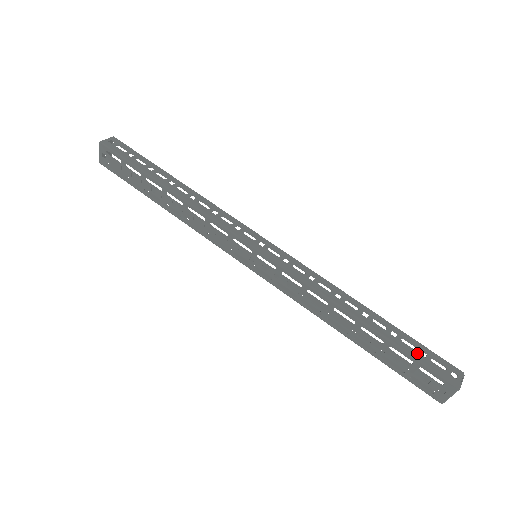
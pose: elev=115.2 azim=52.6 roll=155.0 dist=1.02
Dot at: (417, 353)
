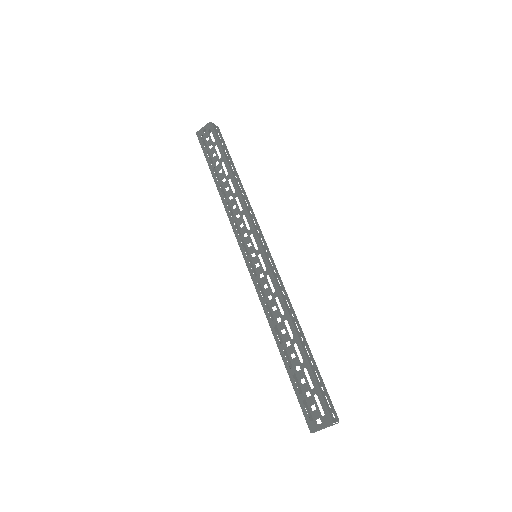
Dot at: (320, 384)
